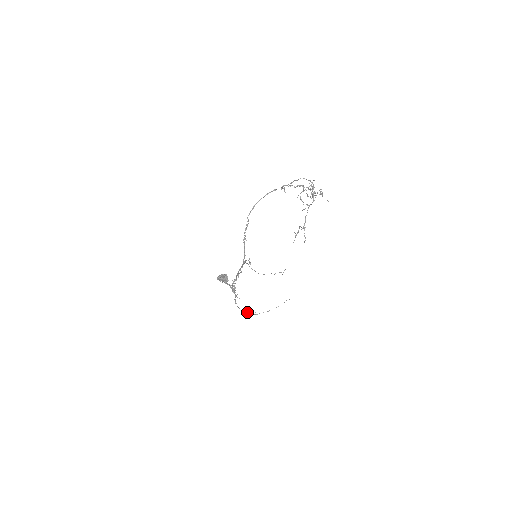
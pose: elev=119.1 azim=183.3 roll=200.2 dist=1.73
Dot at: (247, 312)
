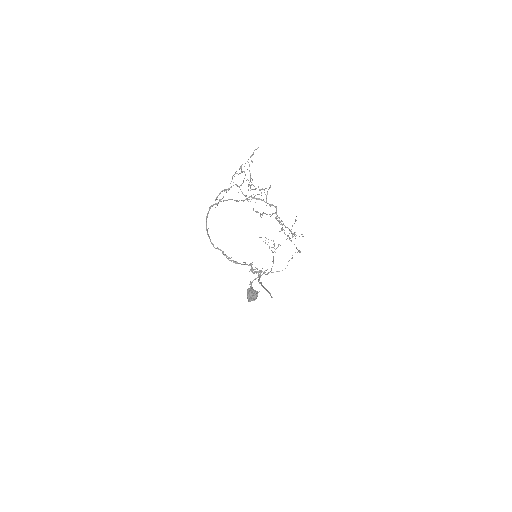
Dot at: occluded
